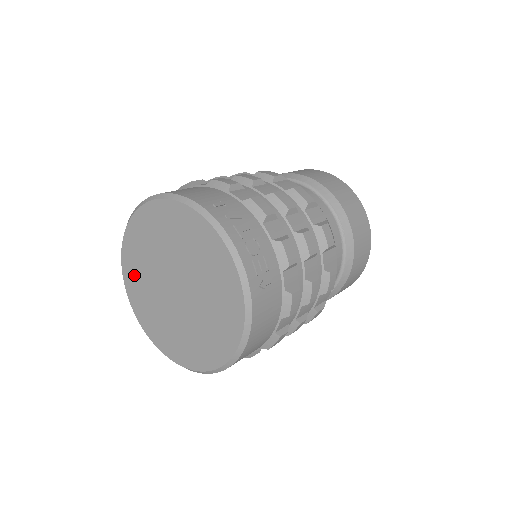
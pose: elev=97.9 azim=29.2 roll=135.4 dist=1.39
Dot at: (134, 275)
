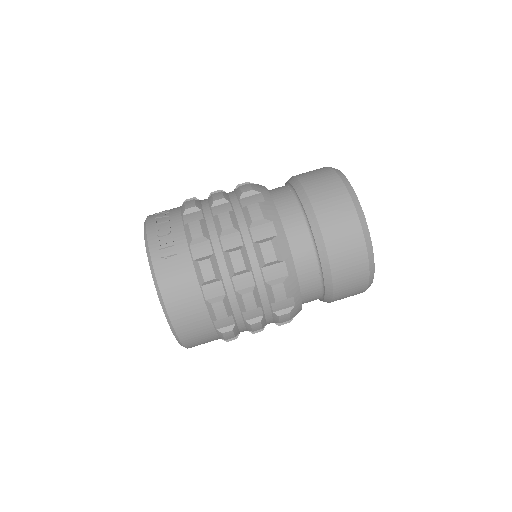
Dot at: occluded
